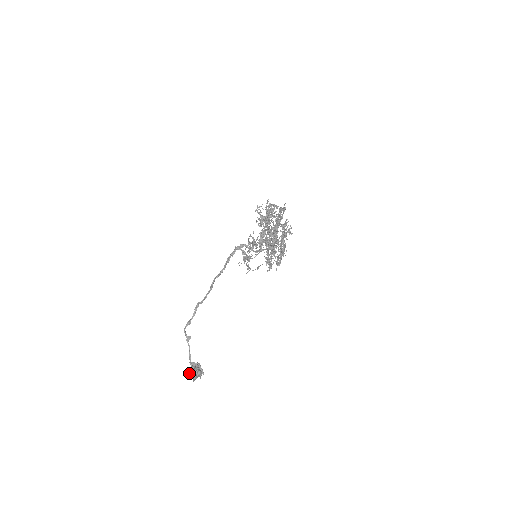
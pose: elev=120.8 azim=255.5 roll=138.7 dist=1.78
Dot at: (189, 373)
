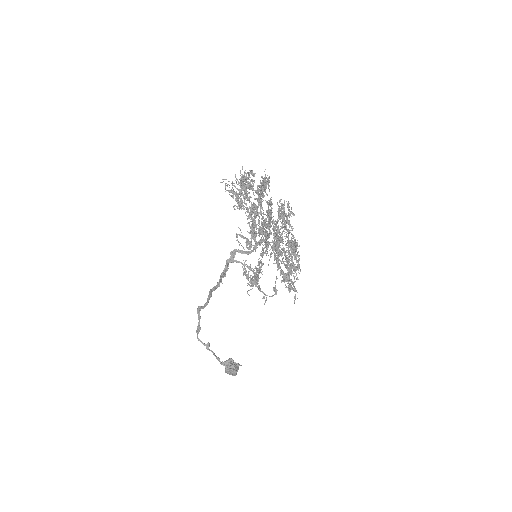
Dot at: occluded
